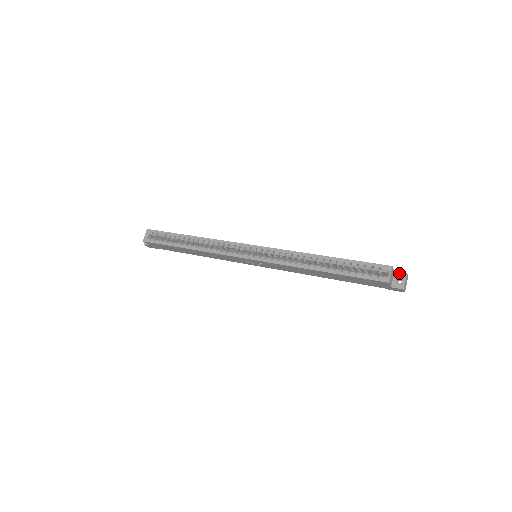
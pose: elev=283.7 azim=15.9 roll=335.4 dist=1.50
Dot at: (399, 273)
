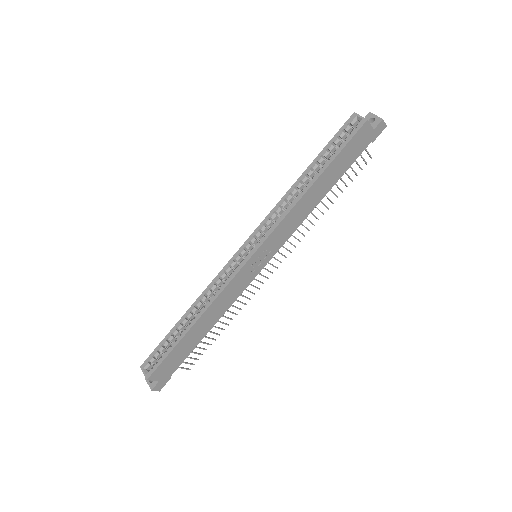
Dot at: occluded
